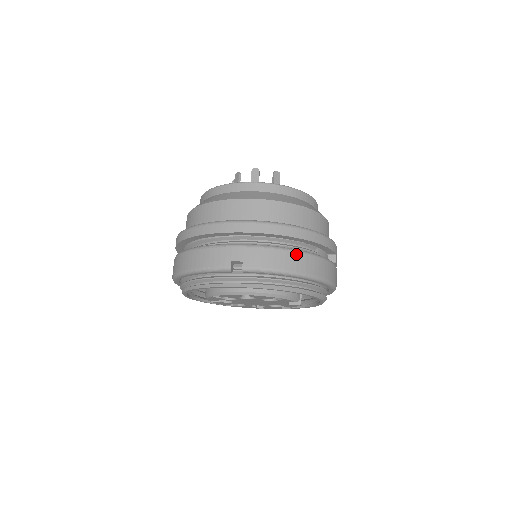
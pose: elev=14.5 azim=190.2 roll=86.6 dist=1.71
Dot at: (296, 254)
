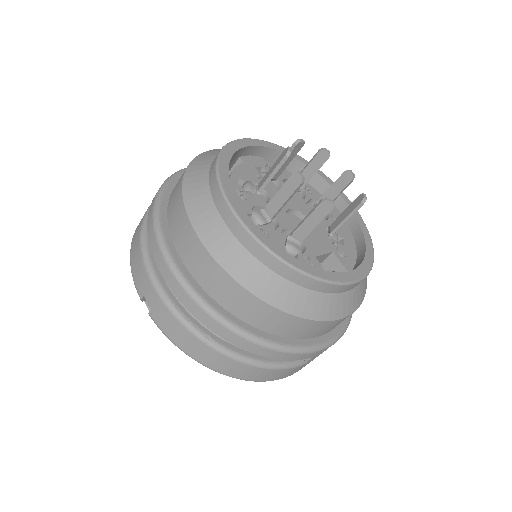
Dot at: (213, 351)
